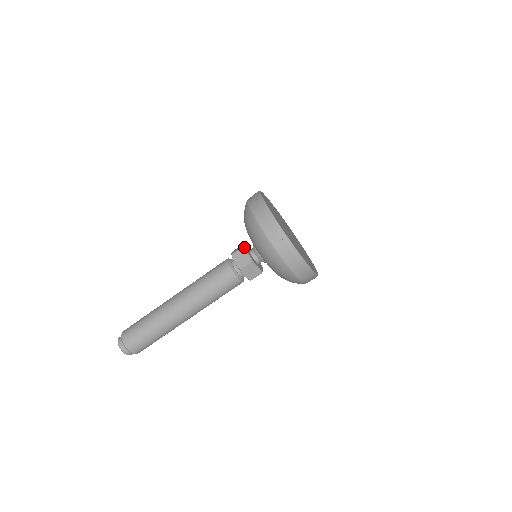
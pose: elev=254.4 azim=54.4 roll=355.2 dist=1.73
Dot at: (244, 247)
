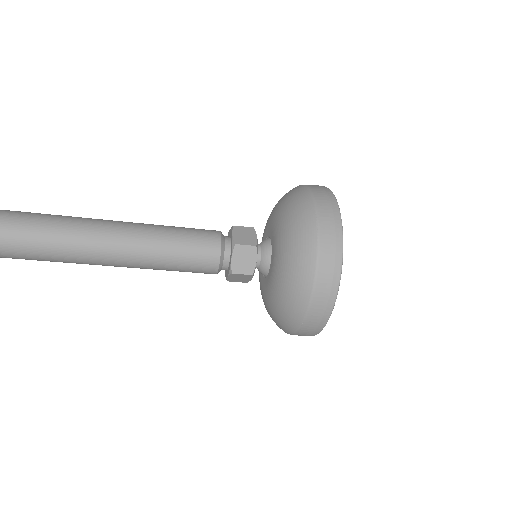
Dot at: occluded
